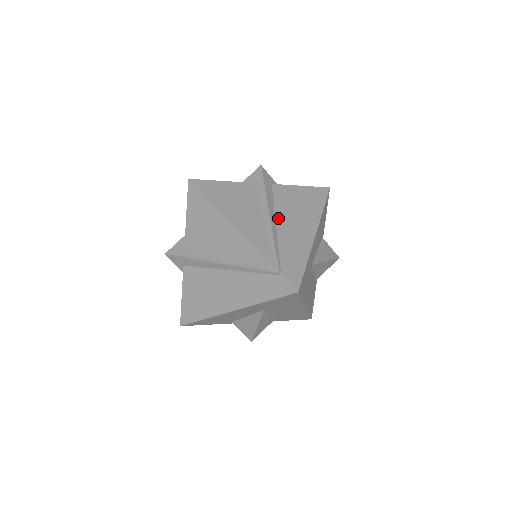
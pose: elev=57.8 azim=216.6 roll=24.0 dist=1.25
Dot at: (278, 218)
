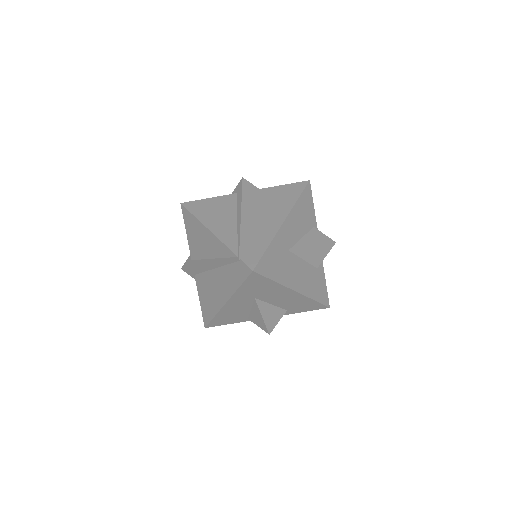
Dot at: (250, 216)
